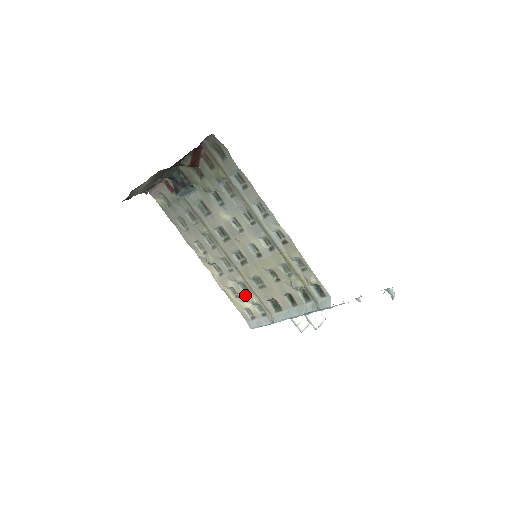
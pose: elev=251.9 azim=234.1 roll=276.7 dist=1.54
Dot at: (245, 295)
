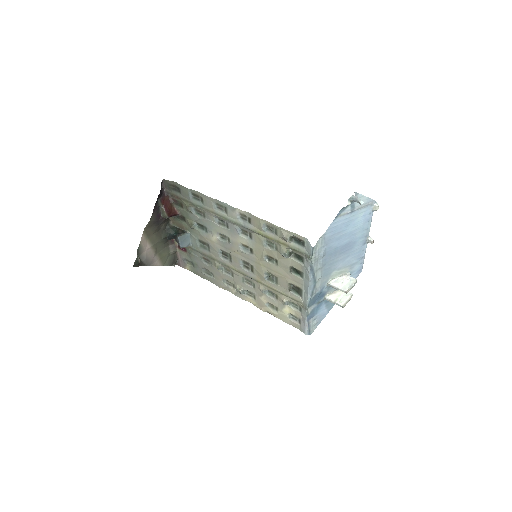
Dot at: (277, 301)
